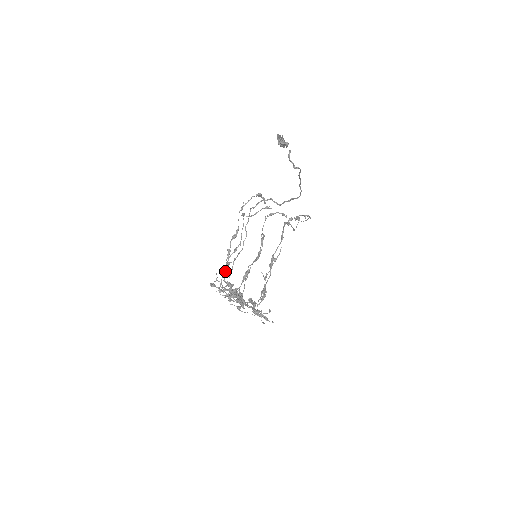
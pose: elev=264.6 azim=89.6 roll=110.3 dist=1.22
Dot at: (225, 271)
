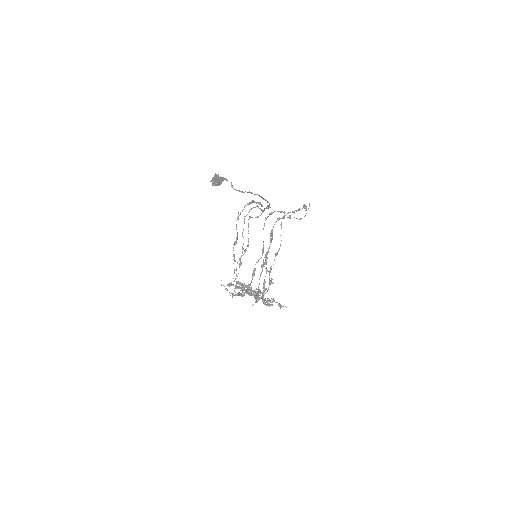
Dot at: occluded
